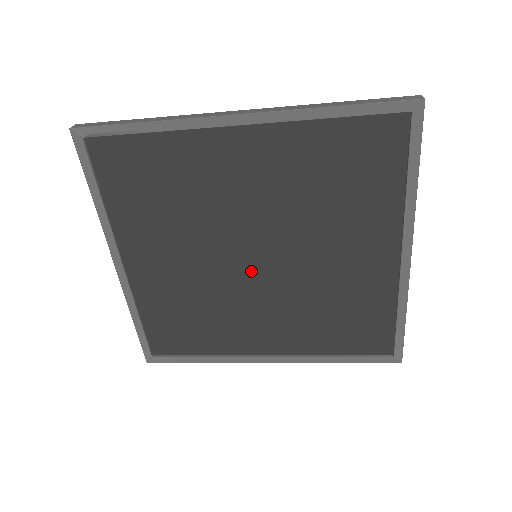
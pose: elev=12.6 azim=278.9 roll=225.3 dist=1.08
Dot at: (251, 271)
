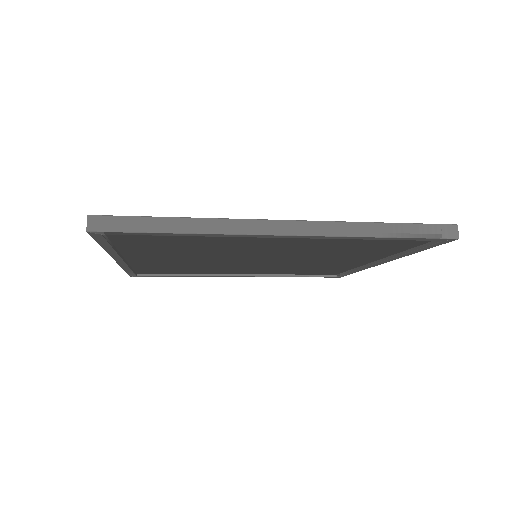
Dot at: (248, 261)
